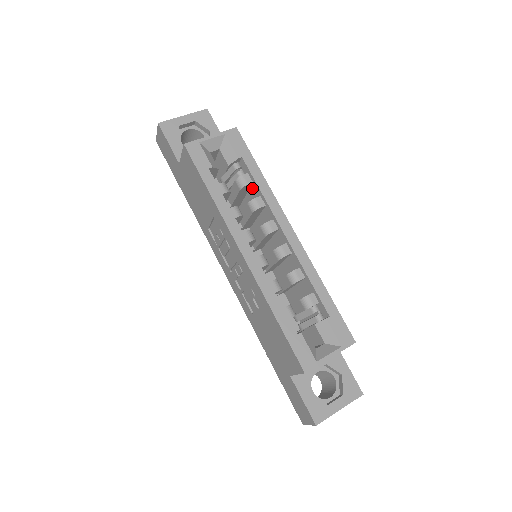
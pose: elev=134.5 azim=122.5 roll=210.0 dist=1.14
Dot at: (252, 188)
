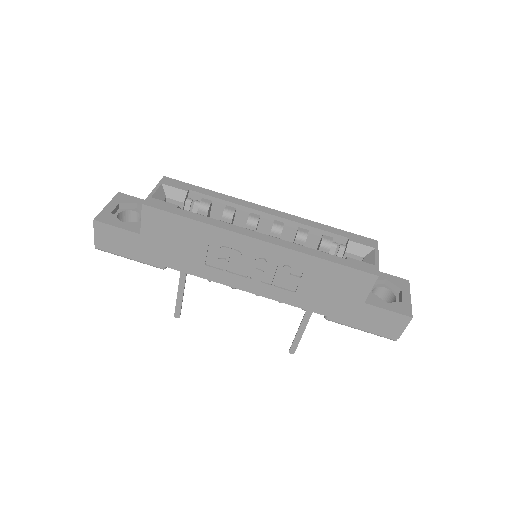
Dot at: (213, 207)
